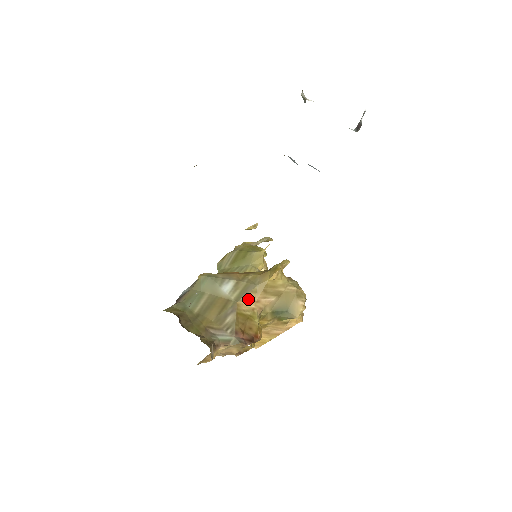
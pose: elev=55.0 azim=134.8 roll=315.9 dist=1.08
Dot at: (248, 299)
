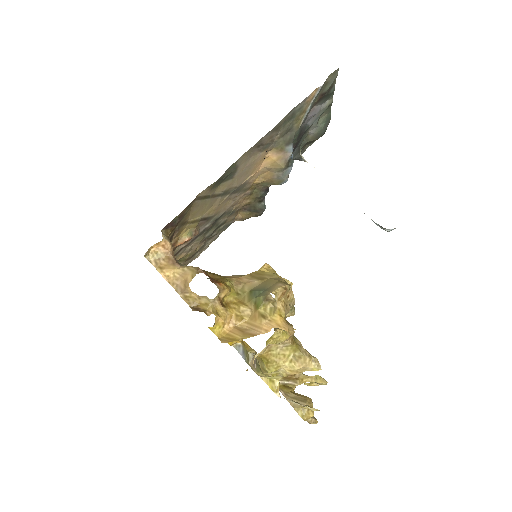
Dot at: (232, 277)
